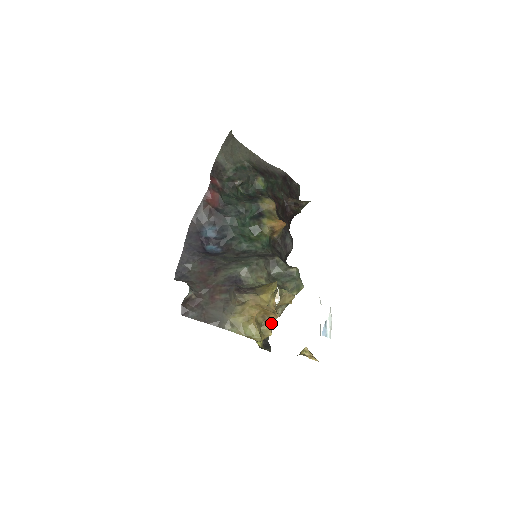
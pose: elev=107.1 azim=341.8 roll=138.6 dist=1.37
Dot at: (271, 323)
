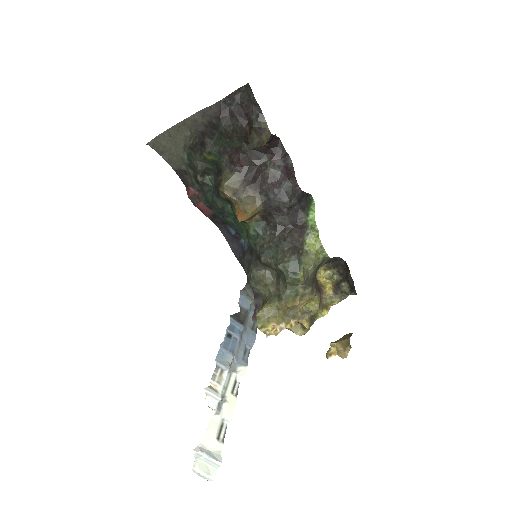
Dot at: (299, 322)
